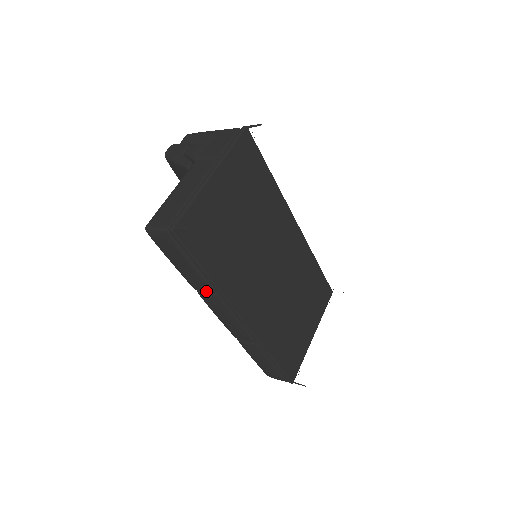
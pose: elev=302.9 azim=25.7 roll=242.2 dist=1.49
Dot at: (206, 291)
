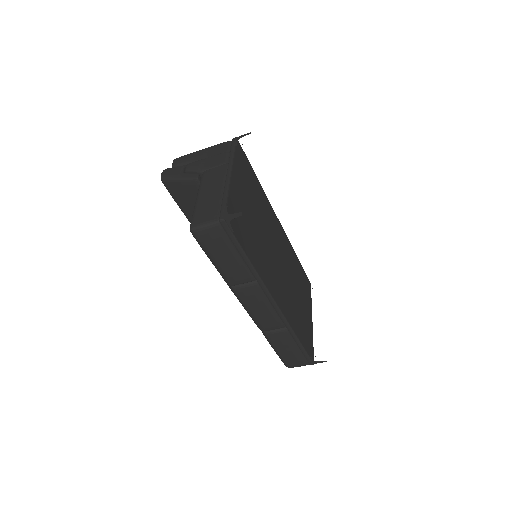
Dot at: (244, 282)
